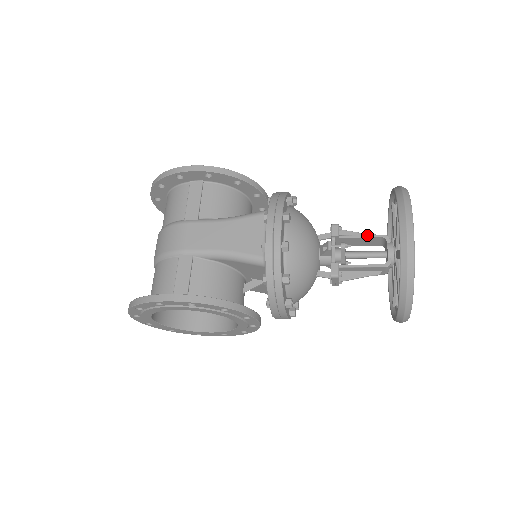
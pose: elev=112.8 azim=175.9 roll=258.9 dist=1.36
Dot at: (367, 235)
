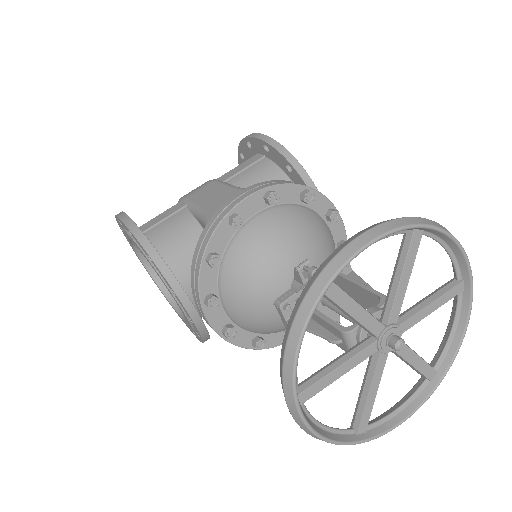
Dot at: occluded
